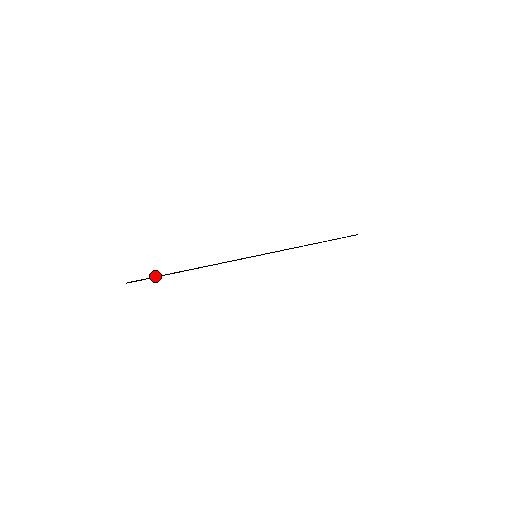
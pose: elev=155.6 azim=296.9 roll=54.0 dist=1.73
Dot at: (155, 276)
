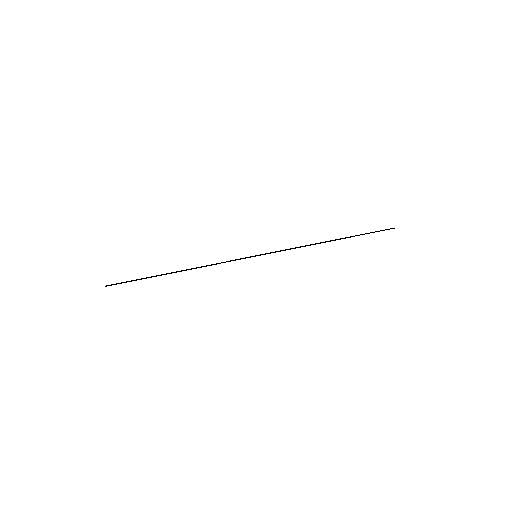
Dot at: (136, 279)
